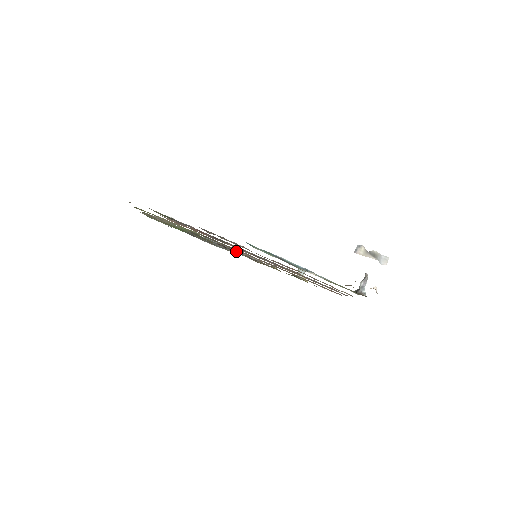
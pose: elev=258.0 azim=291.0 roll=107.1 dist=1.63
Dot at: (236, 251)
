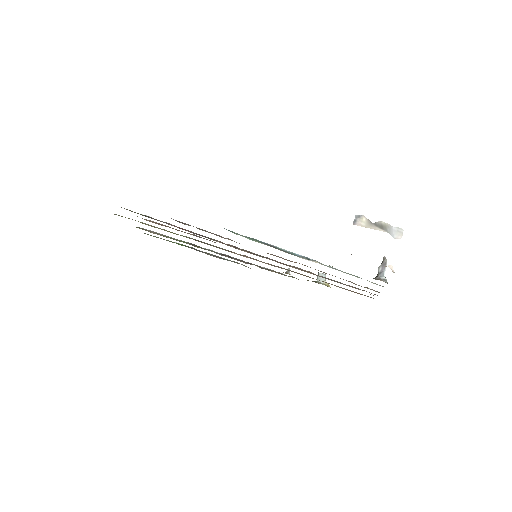
Dot at: (244, 261)
